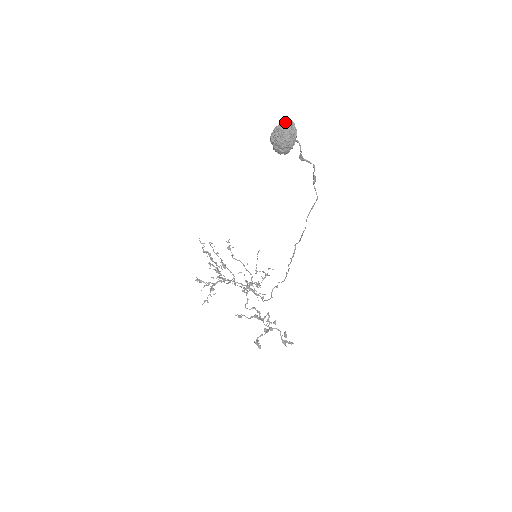
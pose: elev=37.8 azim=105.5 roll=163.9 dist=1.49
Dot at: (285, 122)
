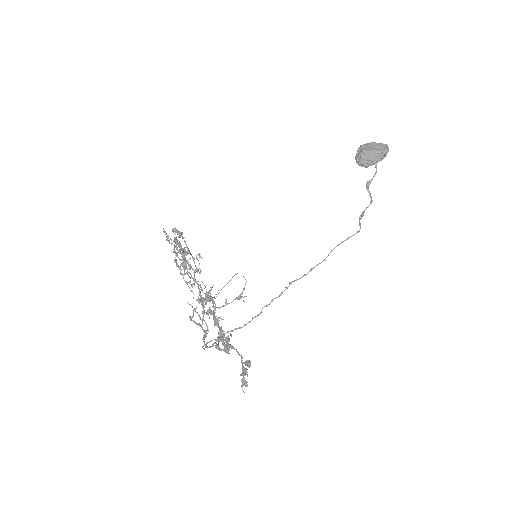
Dot at: occluded
